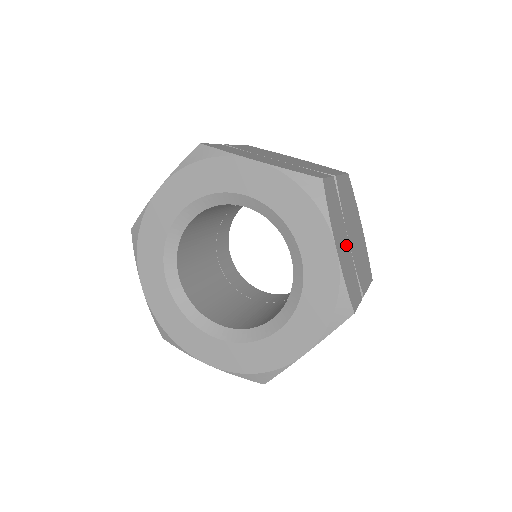
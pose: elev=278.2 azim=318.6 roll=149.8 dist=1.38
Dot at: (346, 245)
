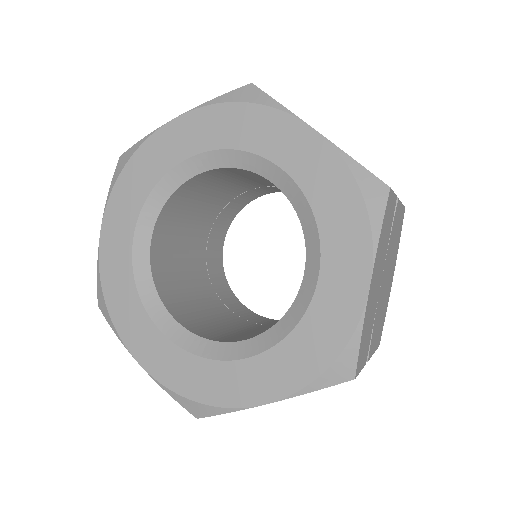
Dot at: occluded
